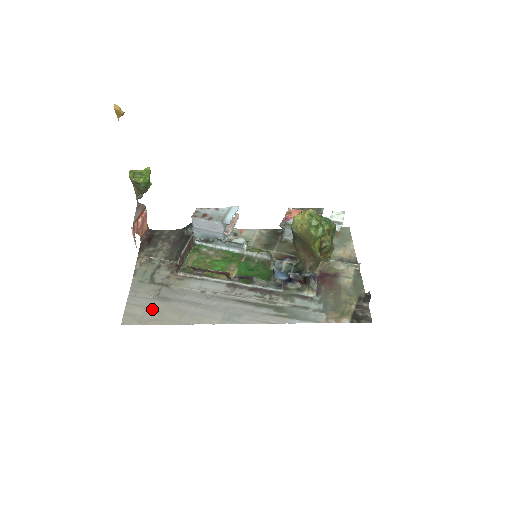
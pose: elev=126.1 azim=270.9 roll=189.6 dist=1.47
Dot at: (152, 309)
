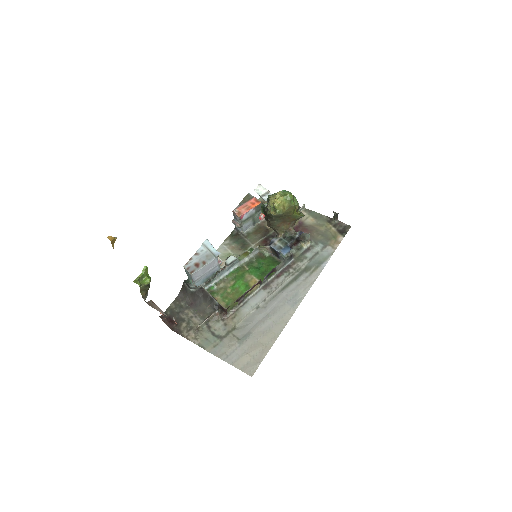
Dot at: (251, 349)
